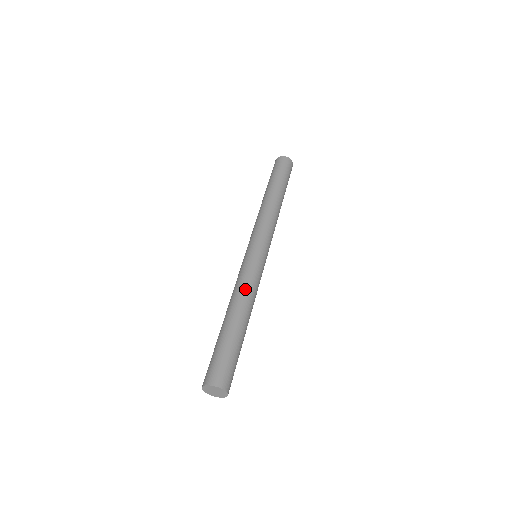
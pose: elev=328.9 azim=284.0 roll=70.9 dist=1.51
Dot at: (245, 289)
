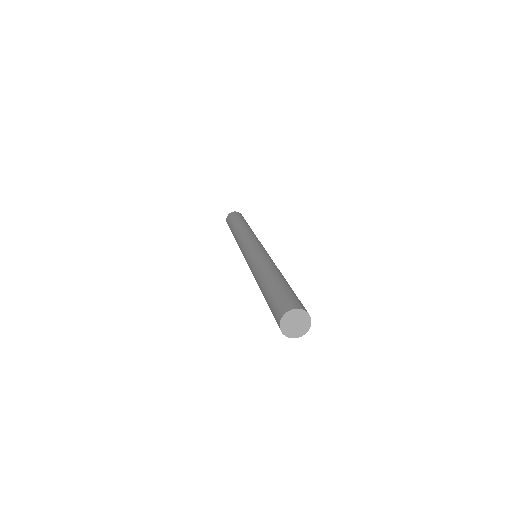
Dot at: (268, 261)
